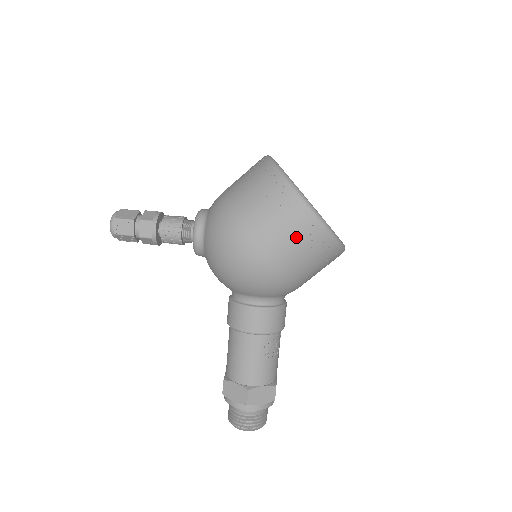
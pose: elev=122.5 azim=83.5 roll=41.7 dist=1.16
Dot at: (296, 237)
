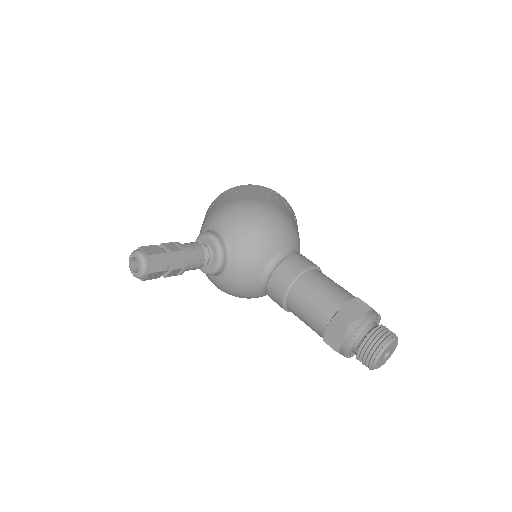
Dot at: (276, 198)
